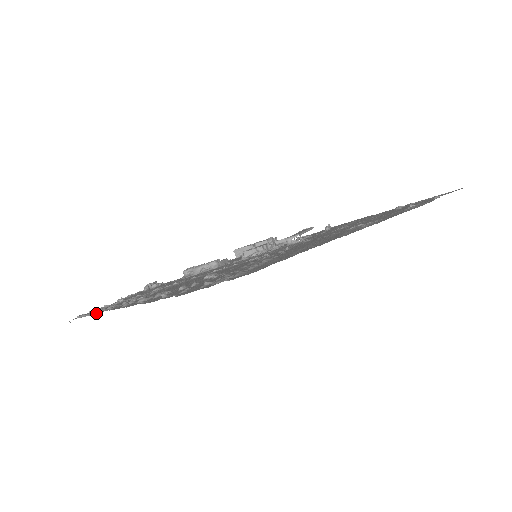
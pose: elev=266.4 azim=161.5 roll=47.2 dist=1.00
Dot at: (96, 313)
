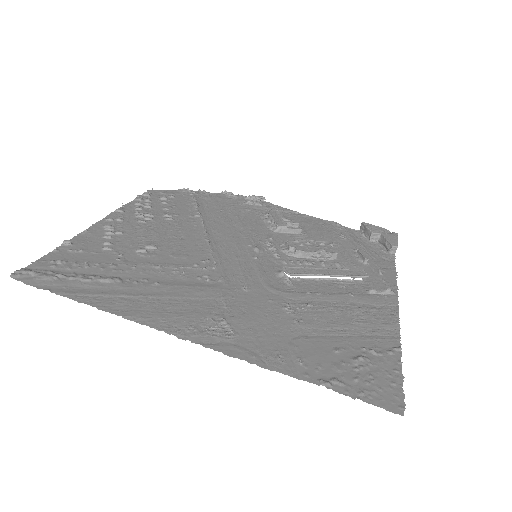
Dot at: (130, 203)
